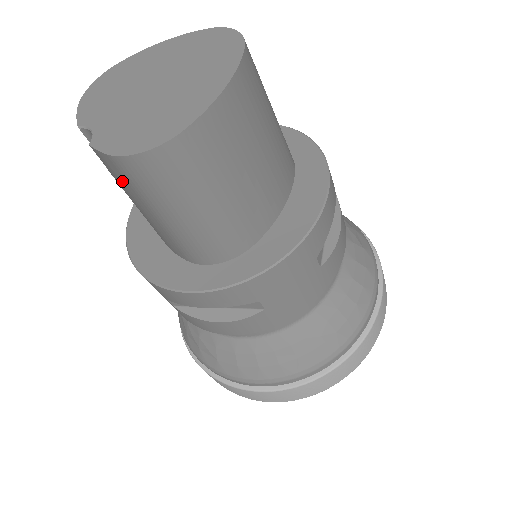
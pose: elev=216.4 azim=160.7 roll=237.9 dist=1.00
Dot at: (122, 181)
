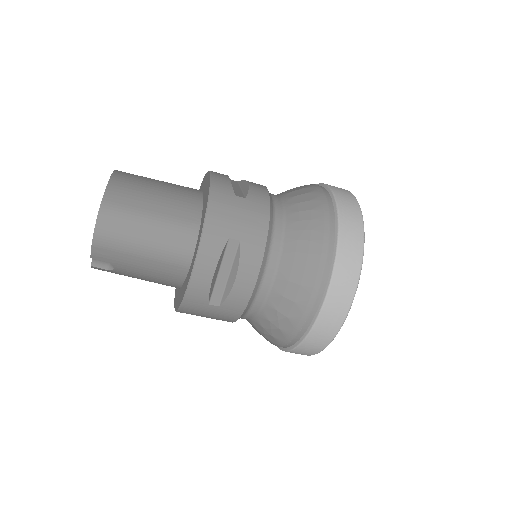
Dot at: (114, 256)
